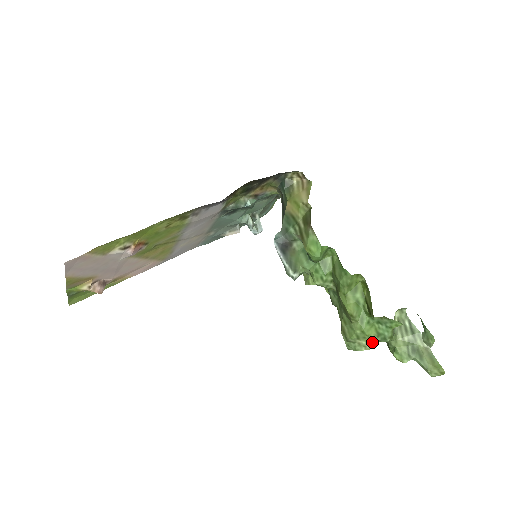
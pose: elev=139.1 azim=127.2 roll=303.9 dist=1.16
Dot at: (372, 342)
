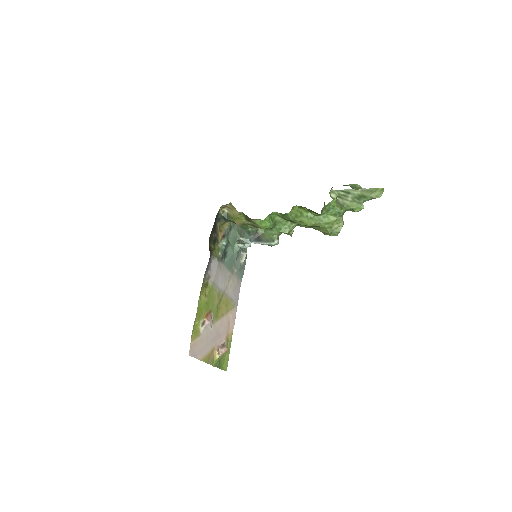
Dot at: (338, 221)
